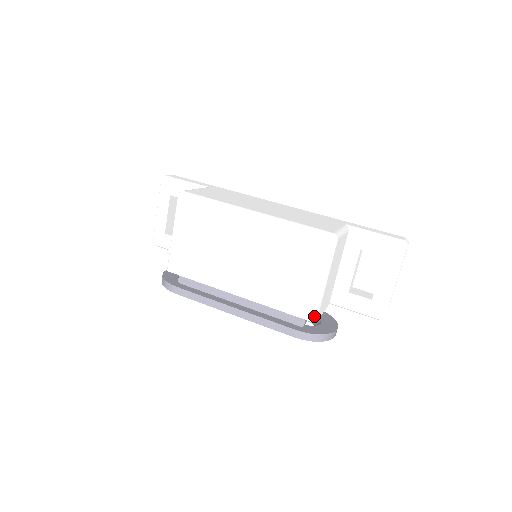
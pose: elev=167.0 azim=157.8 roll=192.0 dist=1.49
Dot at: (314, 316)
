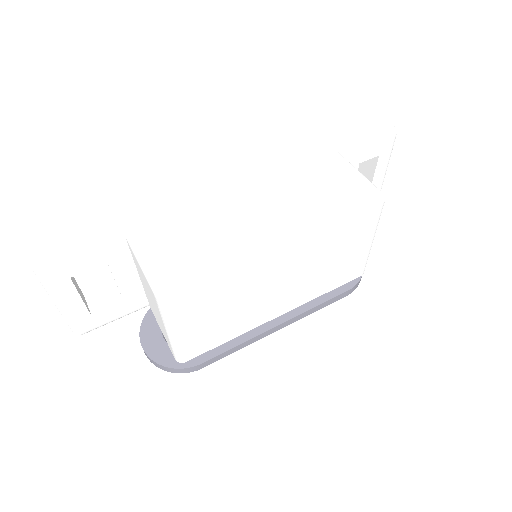
Dot at: occluded
